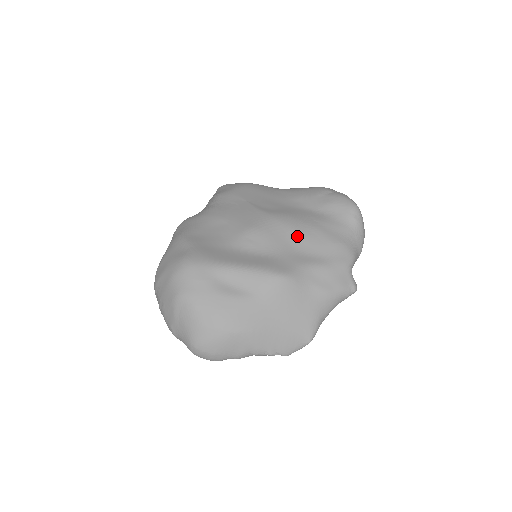
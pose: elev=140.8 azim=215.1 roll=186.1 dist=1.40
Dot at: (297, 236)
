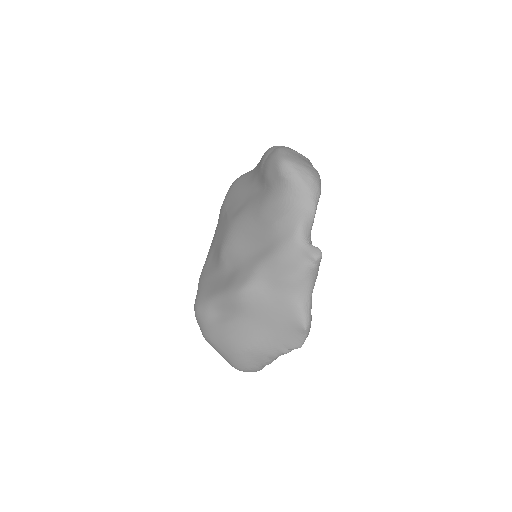
Dot at: (249, 234)
